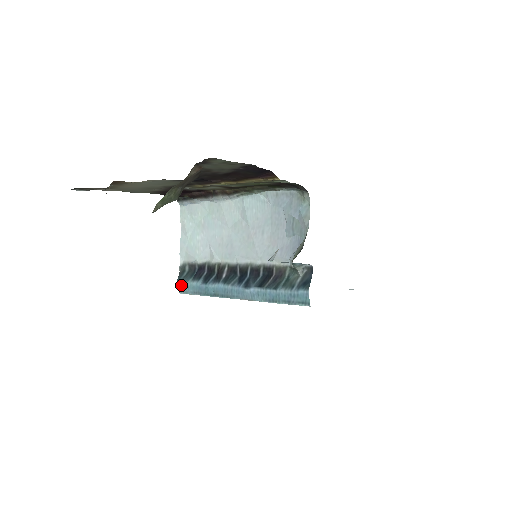
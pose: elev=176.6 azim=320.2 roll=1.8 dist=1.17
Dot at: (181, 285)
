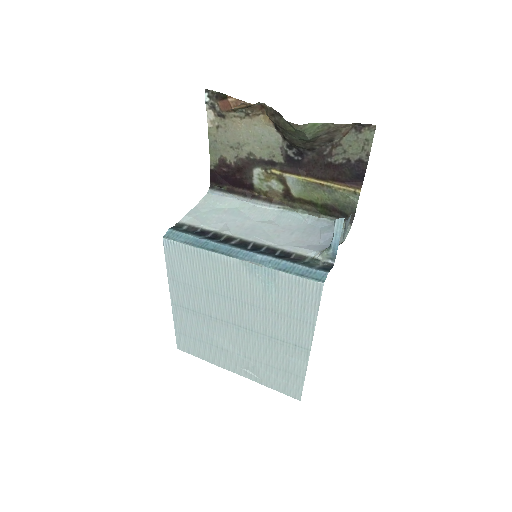
Dot at: (172, 232)
